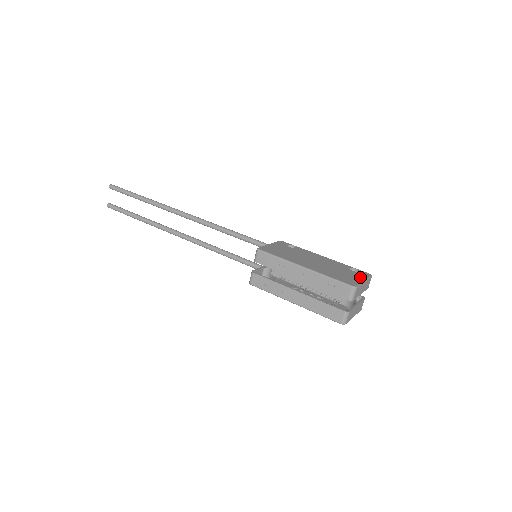
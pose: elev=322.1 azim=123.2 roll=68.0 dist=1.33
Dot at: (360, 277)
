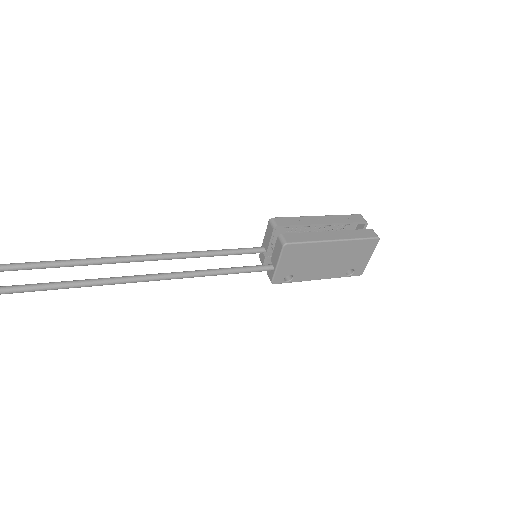
Dot at: occluded
